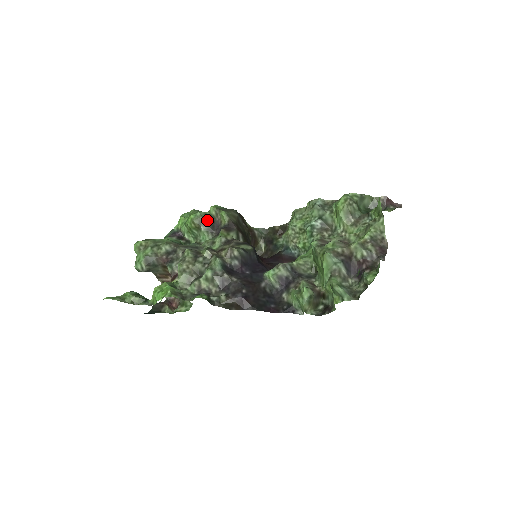
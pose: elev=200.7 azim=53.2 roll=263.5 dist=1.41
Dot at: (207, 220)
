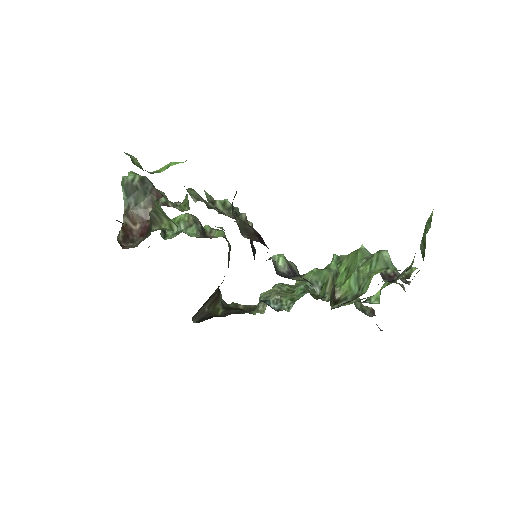
Dot at: (201, 226)
